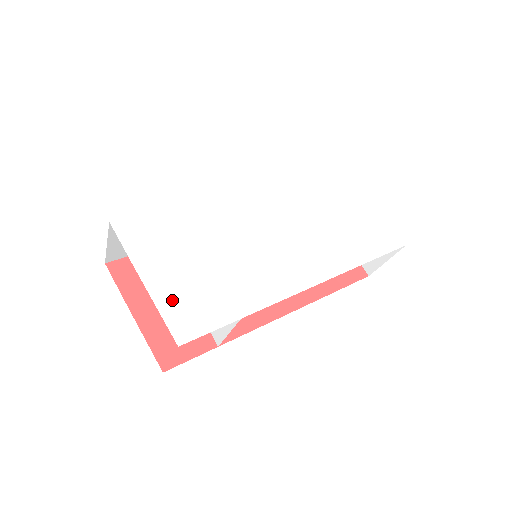
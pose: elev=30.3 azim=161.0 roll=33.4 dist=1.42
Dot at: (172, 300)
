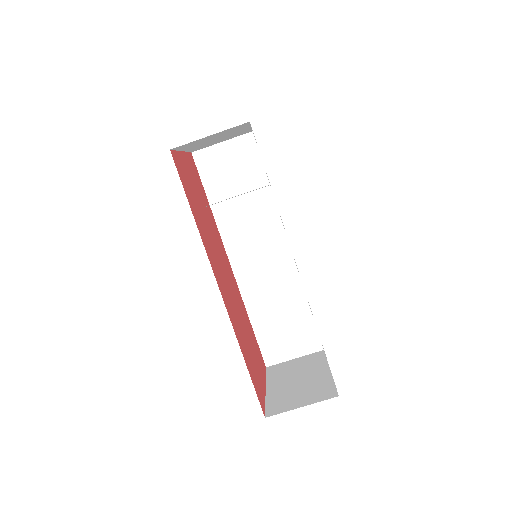
Dot at: occluded
